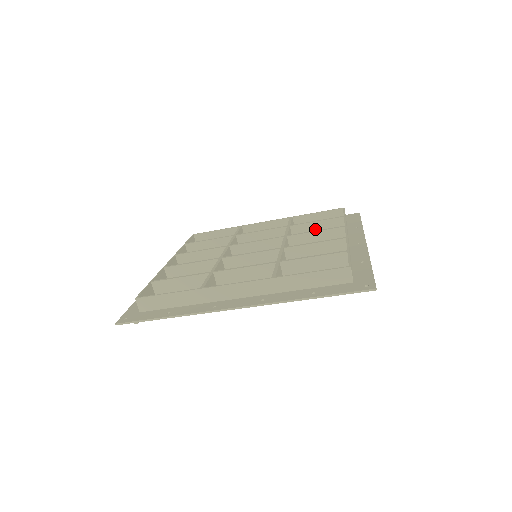
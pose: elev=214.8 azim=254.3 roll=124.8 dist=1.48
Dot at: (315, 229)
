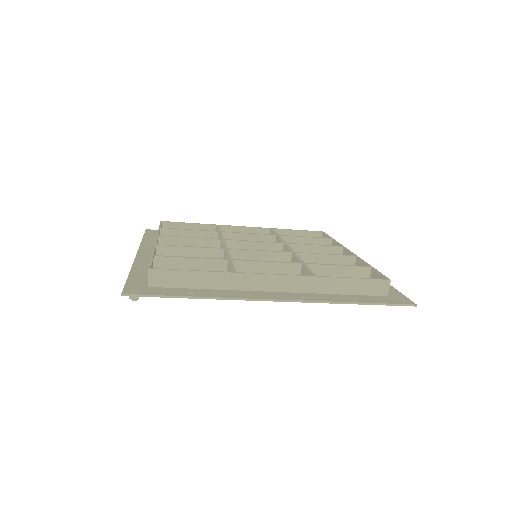
Dot at: occluded
